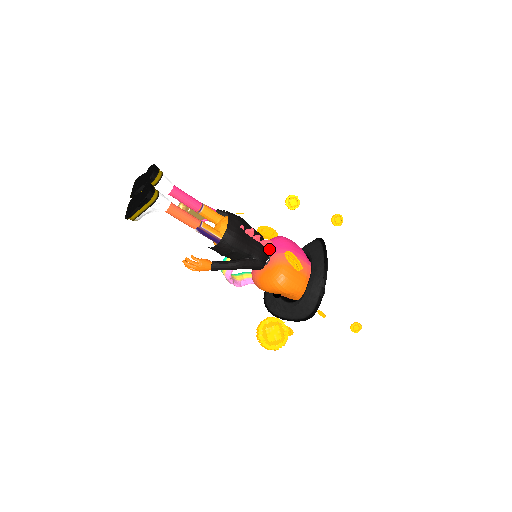
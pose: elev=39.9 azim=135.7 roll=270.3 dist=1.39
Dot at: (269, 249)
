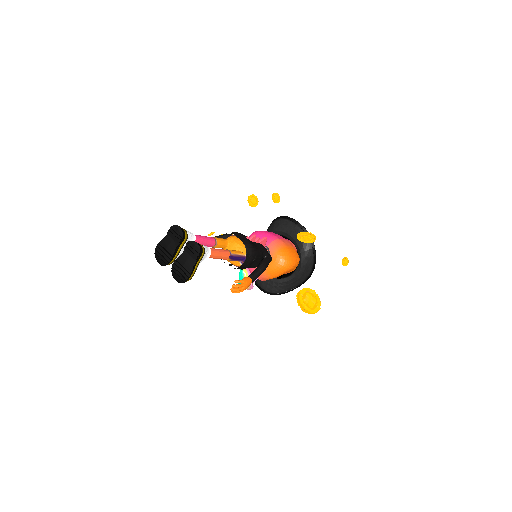
Dot at: (265, 244)
